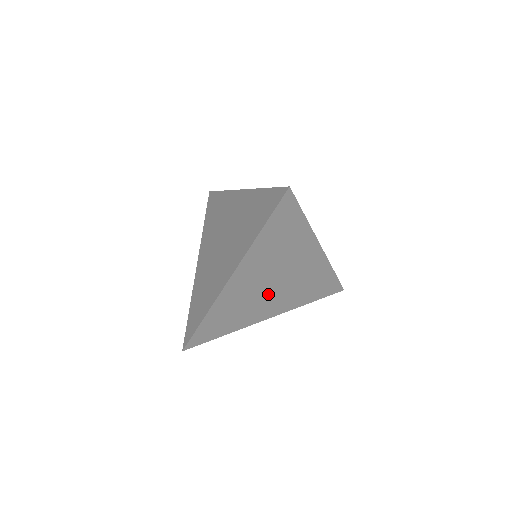
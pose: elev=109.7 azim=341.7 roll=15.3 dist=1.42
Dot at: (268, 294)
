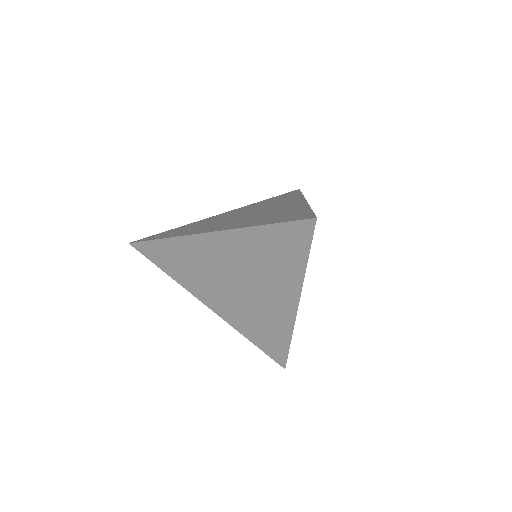
Dot at: (225, 287)
